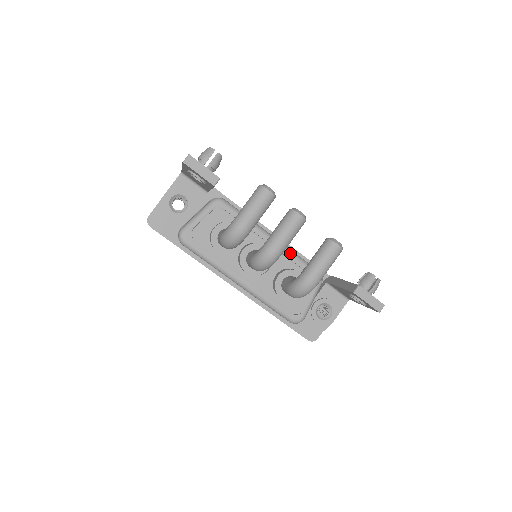
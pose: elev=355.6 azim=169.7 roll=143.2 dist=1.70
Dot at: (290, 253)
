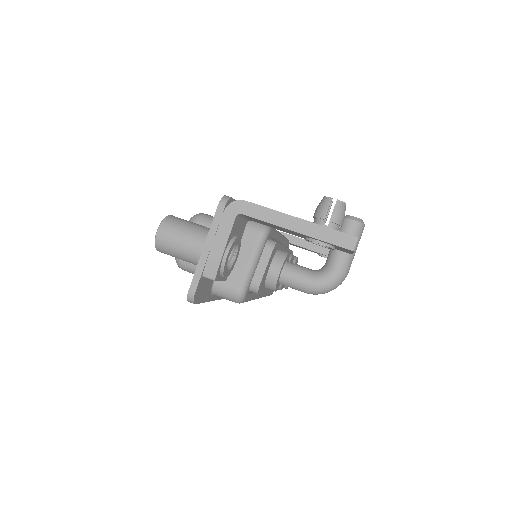
Dot at: (285, 239)
